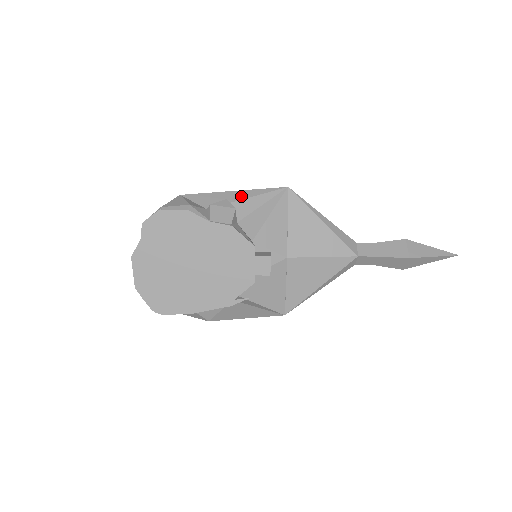
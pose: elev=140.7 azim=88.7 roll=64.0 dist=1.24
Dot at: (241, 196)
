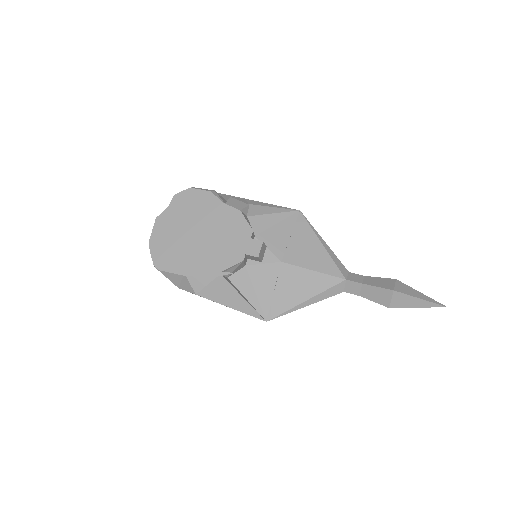
Dot at: (258, 204)
